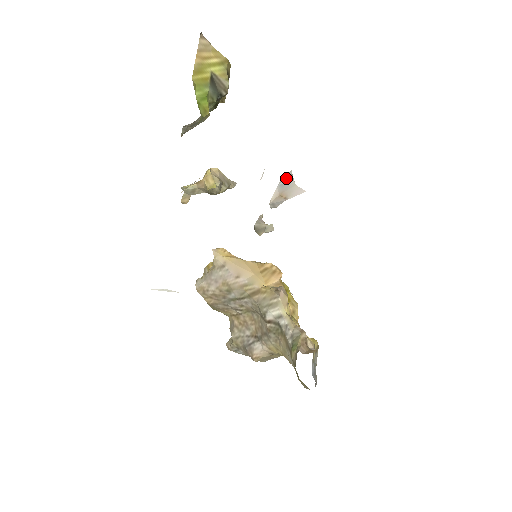
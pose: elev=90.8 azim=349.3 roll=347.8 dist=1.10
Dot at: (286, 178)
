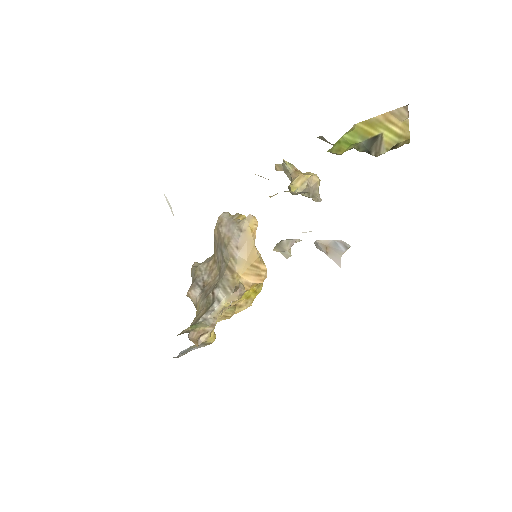
Dot at: (343, 244)
